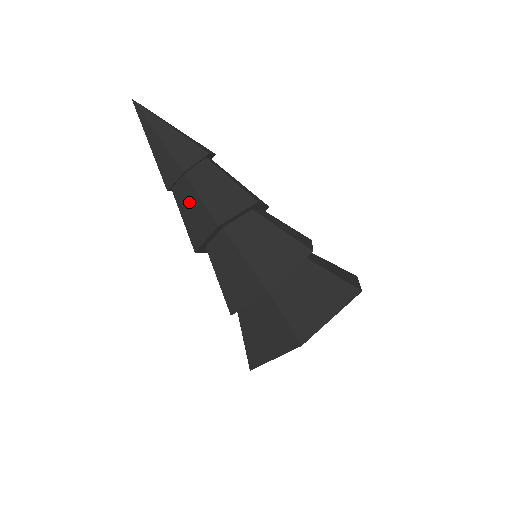
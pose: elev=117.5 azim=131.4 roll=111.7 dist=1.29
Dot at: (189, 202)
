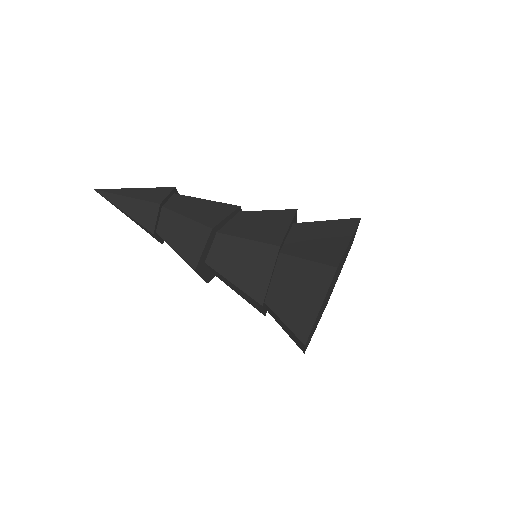
Dot at: occluded
